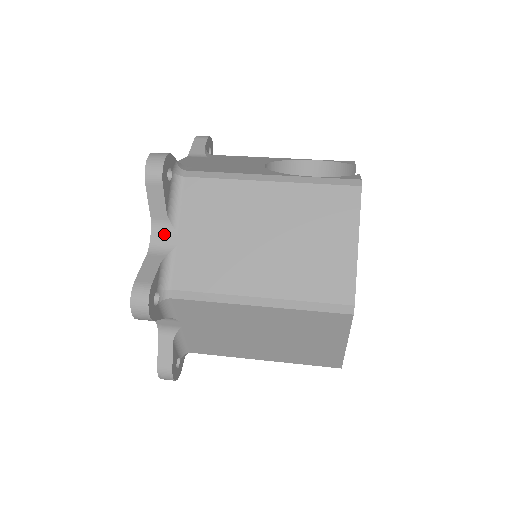
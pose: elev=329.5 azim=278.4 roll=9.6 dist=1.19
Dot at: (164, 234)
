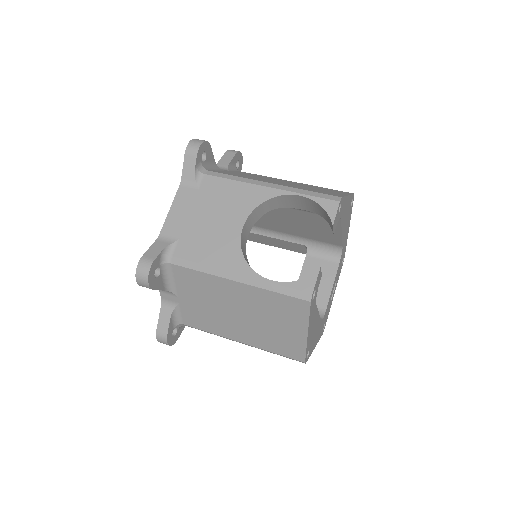
Dot at: (169, 295)
